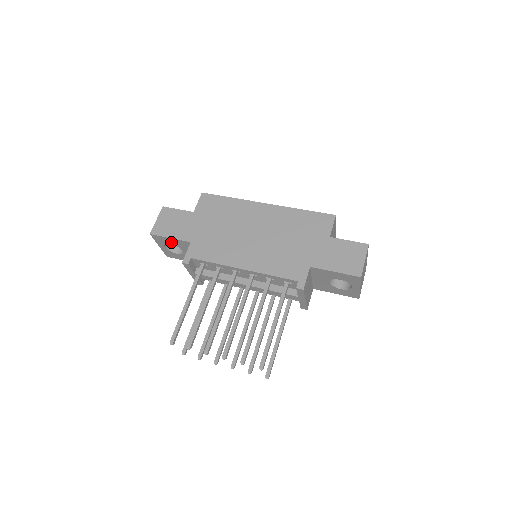
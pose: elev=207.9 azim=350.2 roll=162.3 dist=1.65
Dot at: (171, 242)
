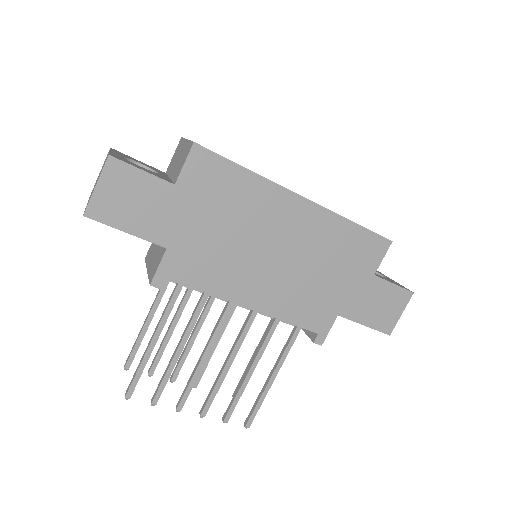
Dot at: occluded
